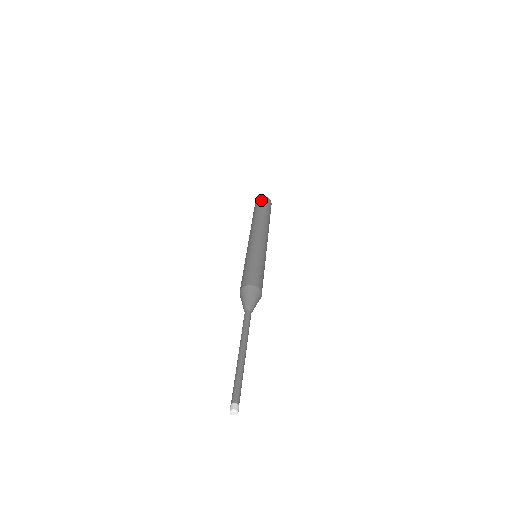
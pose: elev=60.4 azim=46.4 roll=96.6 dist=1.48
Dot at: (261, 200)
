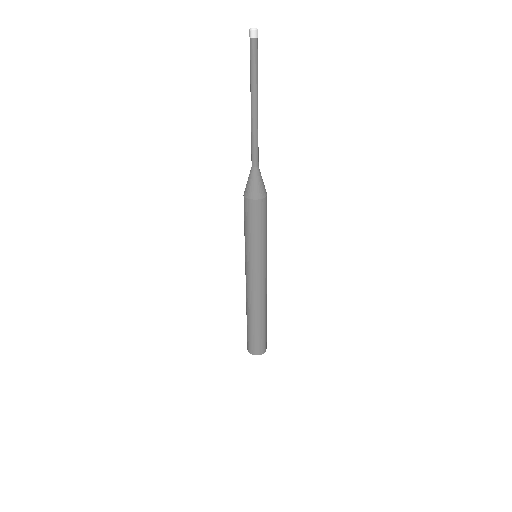
Dot at: occluded
